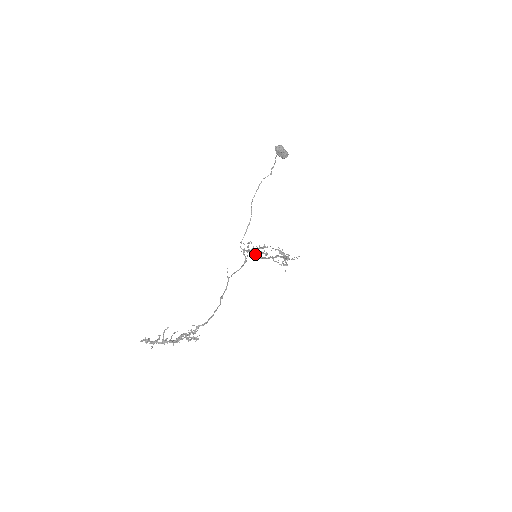
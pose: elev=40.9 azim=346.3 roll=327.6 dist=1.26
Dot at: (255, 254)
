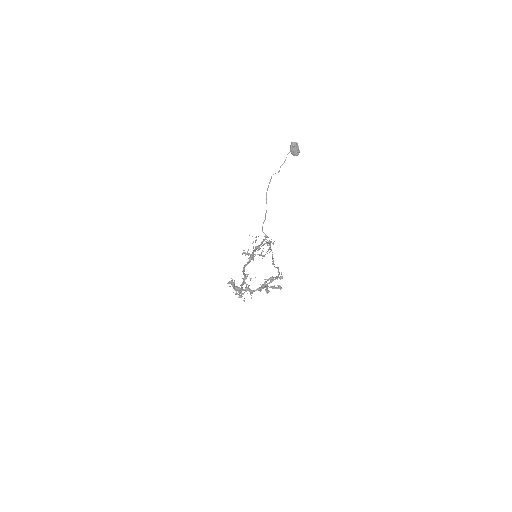
Dot at: occluded
